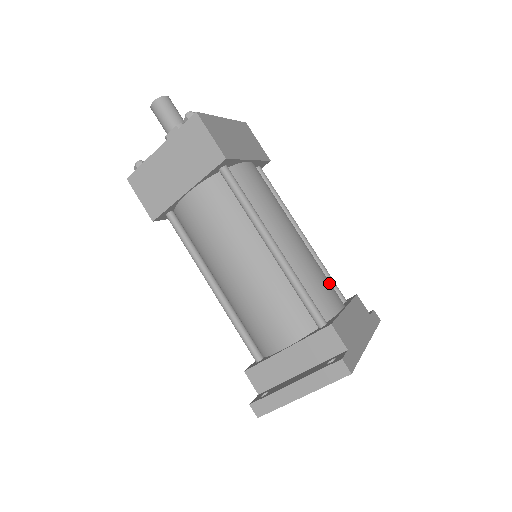
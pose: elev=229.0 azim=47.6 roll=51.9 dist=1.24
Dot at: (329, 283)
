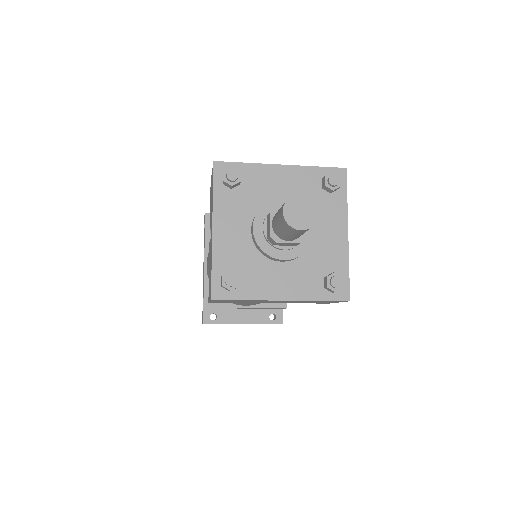
Dot at: occluded
